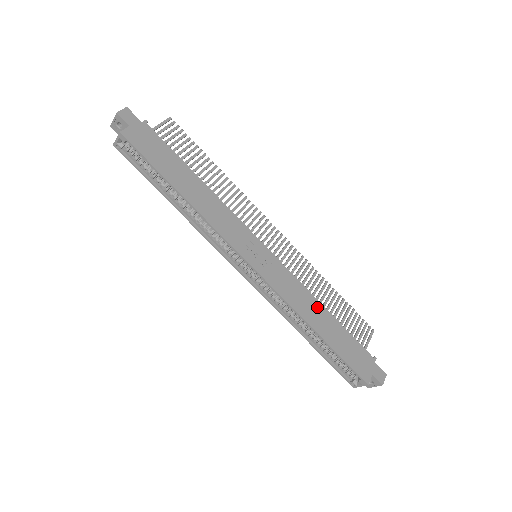
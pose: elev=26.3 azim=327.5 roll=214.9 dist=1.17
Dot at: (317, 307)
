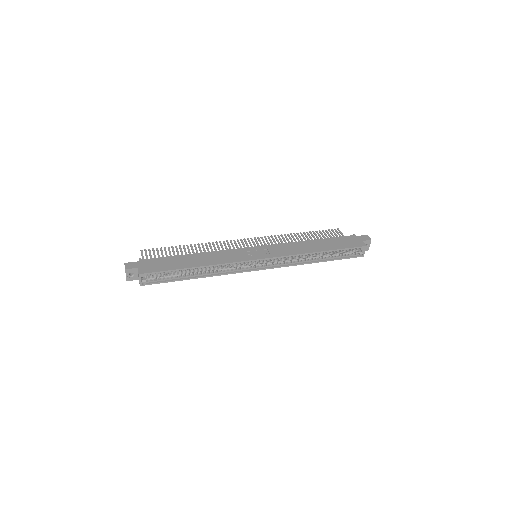
Dot at: (307, 243)
